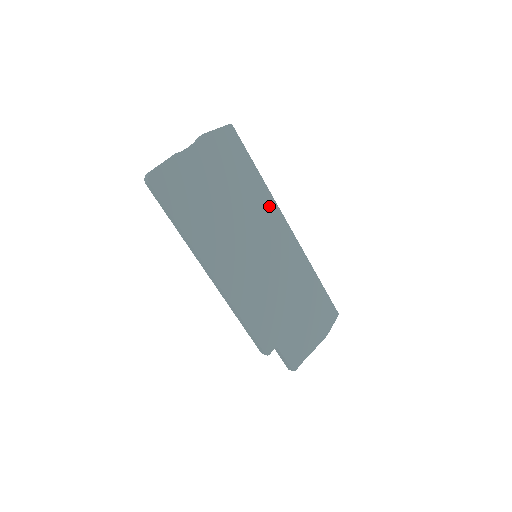
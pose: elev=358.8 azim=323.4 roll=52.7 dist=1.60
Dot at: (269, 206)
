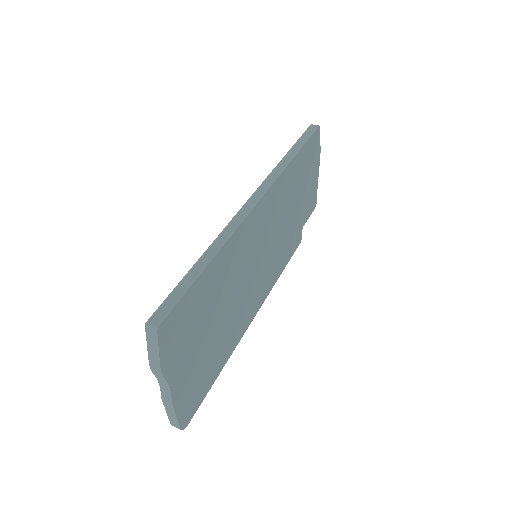
Dot at: (237, 241)
